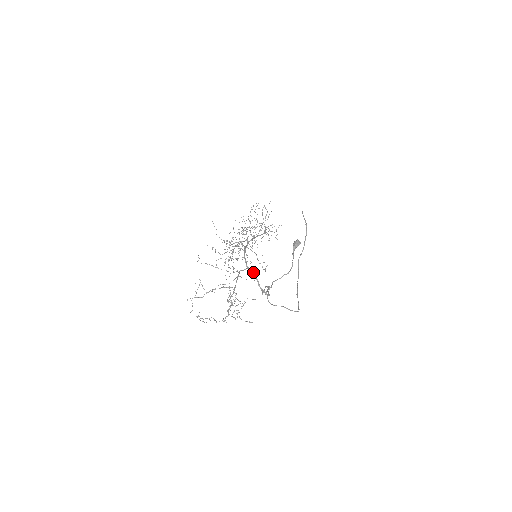
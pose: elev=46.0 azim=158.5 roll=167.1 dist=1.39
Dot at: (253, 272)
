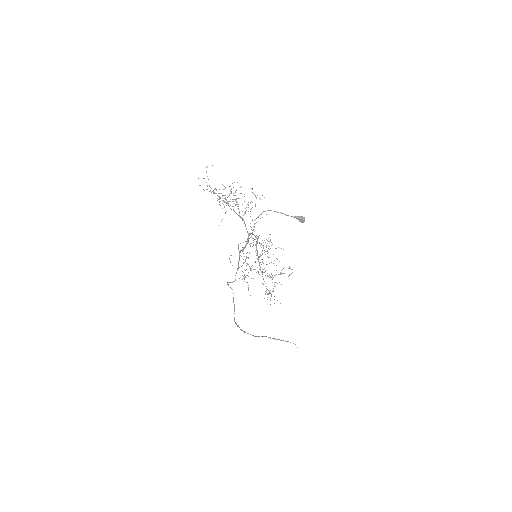
Dot at: (247, 243)
